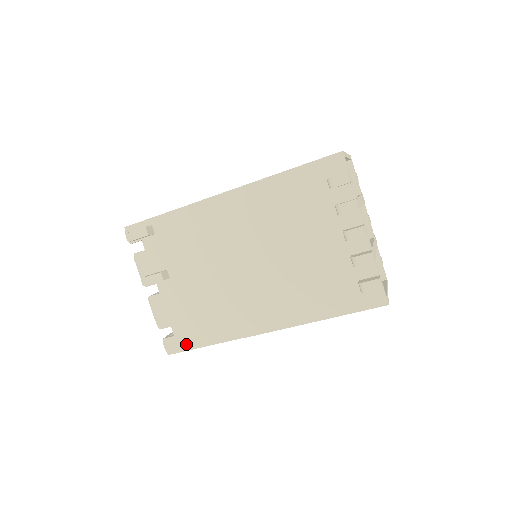
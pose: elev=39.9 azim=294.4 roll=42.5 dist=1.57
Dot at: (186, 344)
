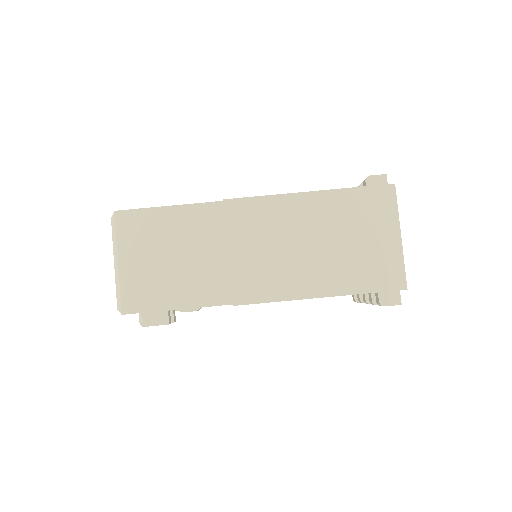
Dot at: occluded
